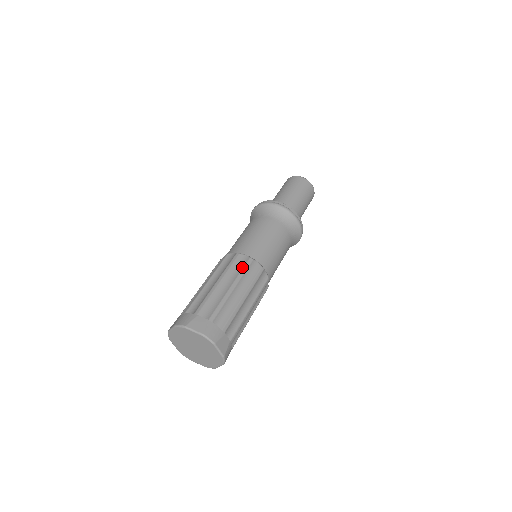
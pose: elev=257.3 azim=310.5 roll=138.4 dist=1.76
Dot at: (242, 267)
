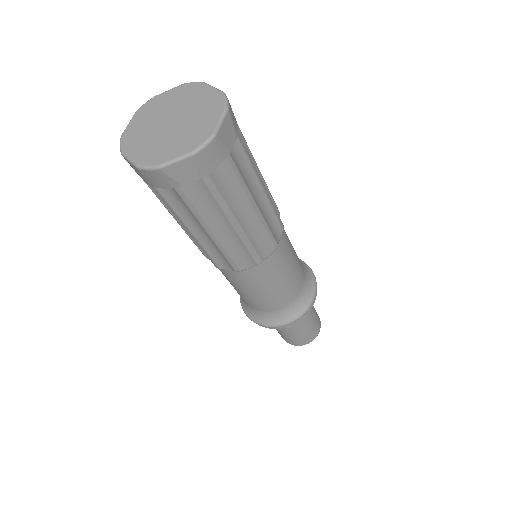
Dot at: occluded
